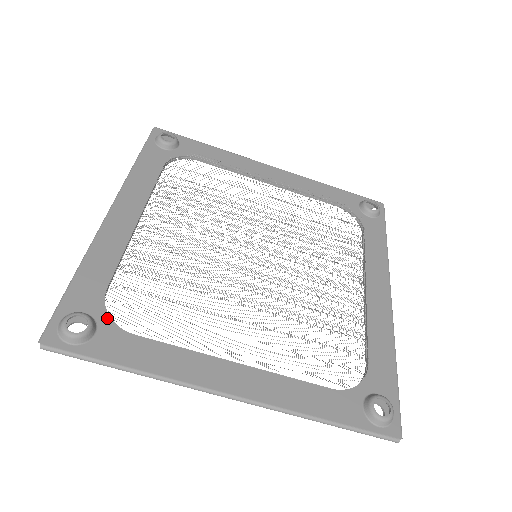
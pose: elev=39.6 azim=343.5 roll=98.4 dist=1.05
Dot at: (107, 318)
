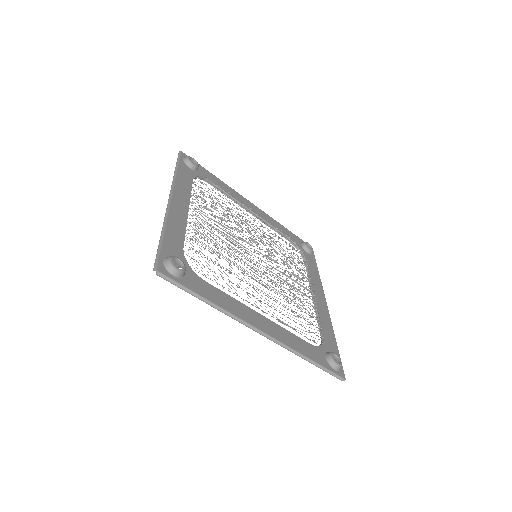
Dot at: (189, 266)
